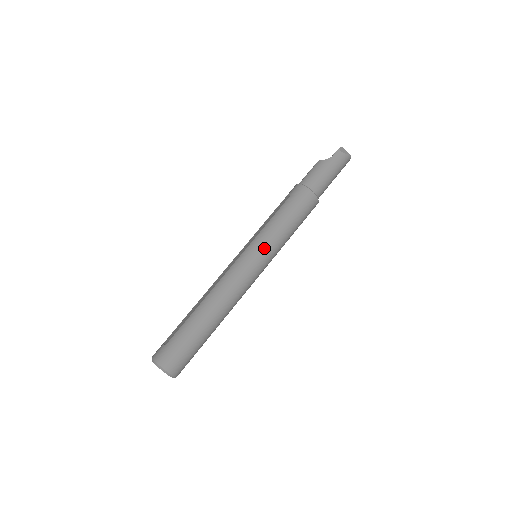
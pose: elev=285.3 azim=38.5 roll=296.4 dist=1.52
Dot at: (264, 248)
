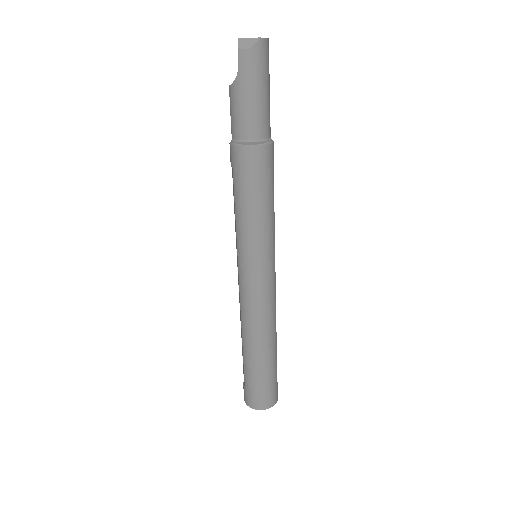
Dot at: (253, 255)
